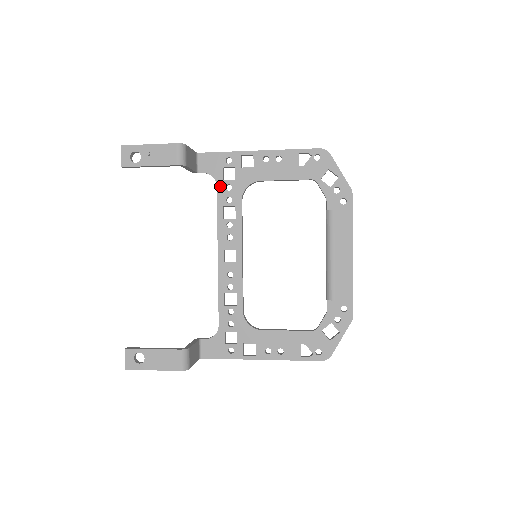
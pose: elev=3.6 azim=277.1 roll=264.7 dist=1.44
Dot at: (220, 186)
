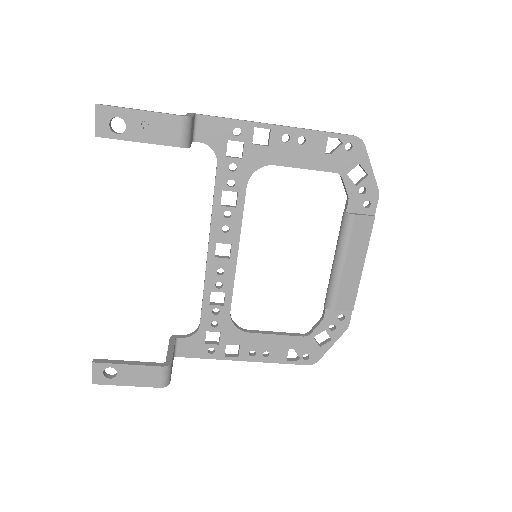
Dot at: (221, 164)
